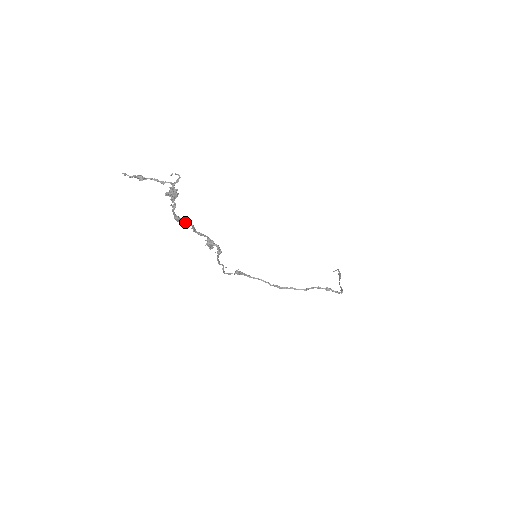
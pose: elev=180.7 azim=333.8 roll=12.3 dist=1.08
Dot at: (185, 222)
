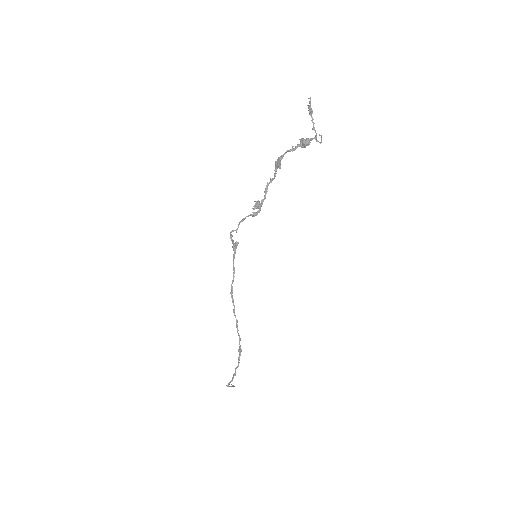
Dot at: (276, 170)
